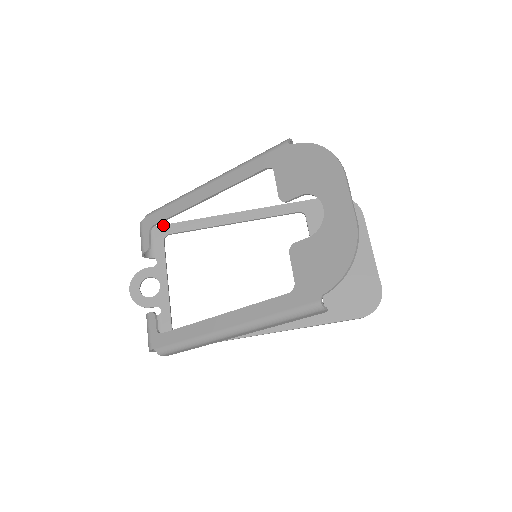
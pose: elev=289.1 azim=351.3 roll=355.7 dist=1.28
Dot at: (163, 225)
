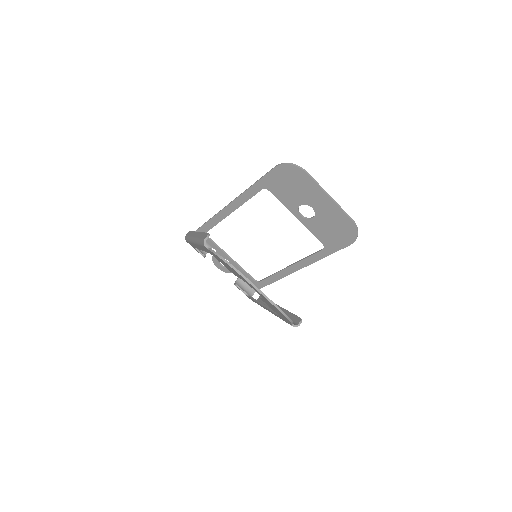
Dot at: (198, 229)
